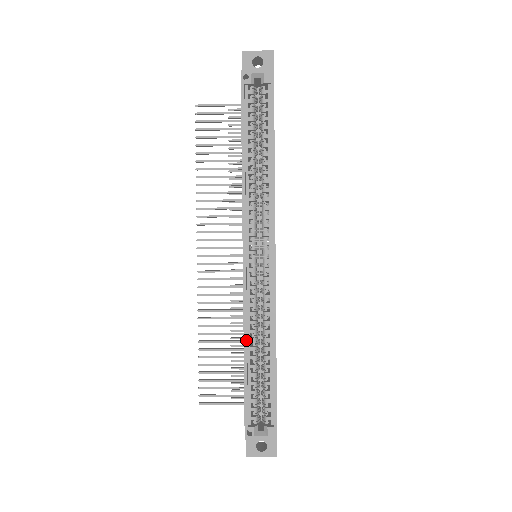
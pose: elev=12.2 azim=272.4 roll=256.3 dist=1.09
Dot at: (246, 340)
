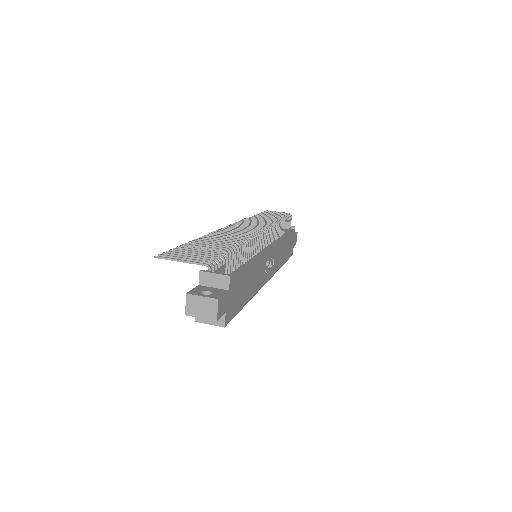
Dot at: occluded
